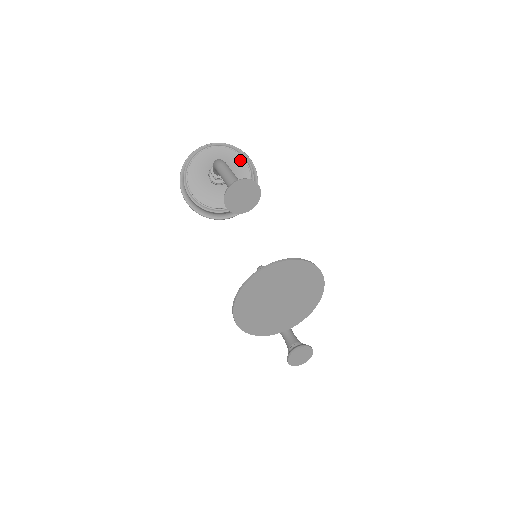
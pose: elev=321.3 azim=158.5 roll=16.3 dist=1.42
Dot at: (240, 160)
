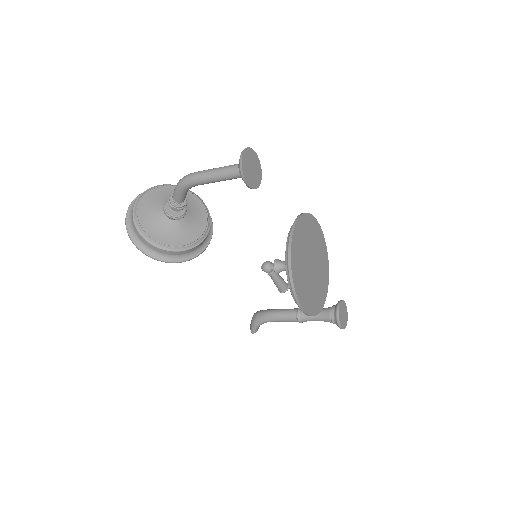
Dot at: occluded
